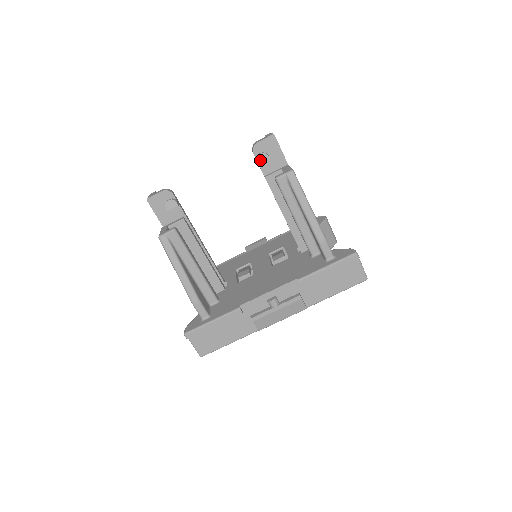
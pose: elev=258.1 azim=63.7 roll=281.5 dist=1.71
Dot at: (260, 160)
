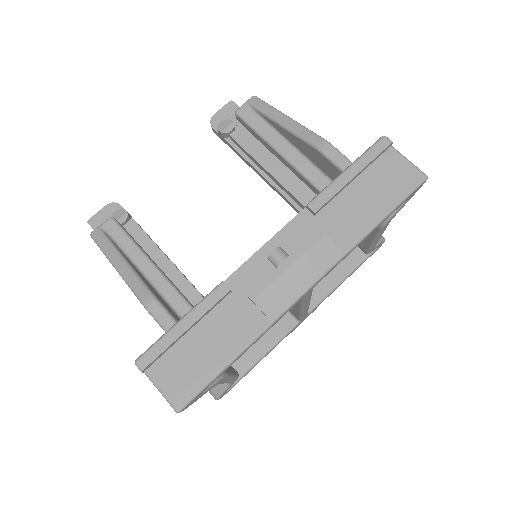
Dot at: (221, 128)
